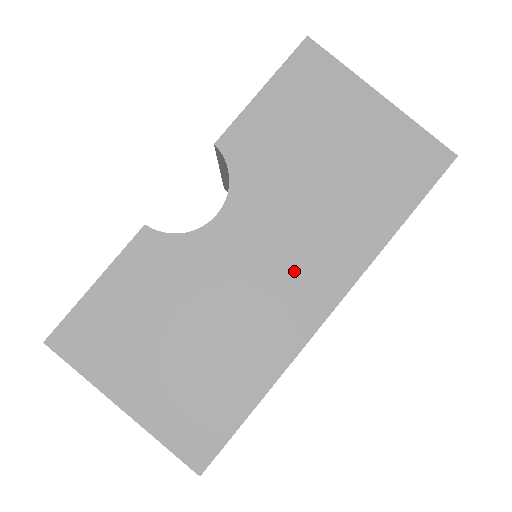
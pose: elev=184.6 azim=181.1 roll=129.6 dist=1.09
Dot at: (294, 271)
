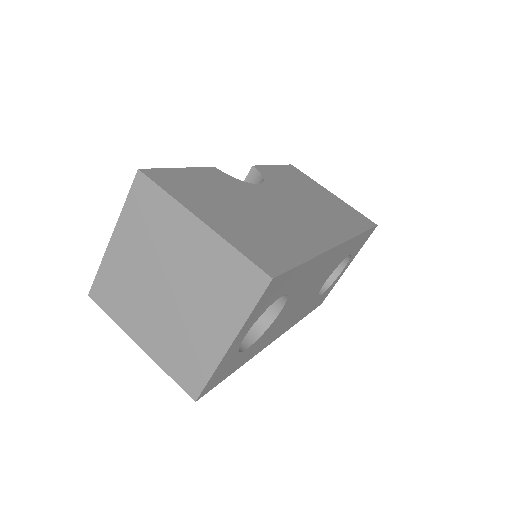
Dot at: (311, 221)
